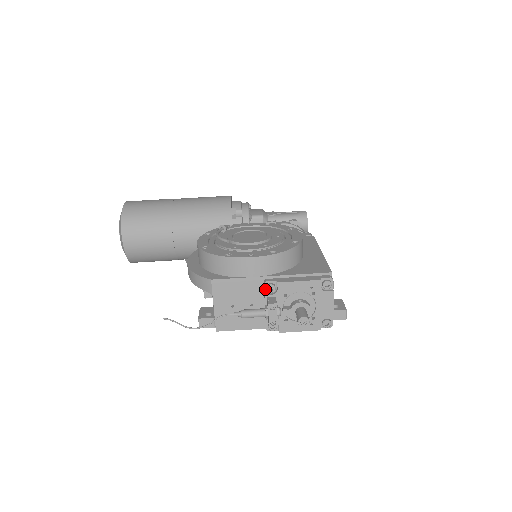
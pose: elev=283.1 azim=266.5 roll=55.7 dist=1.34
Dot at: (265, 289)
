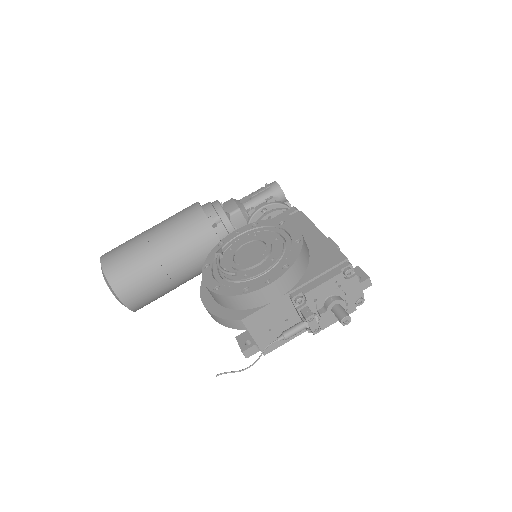
Dot at: (294, 304)
